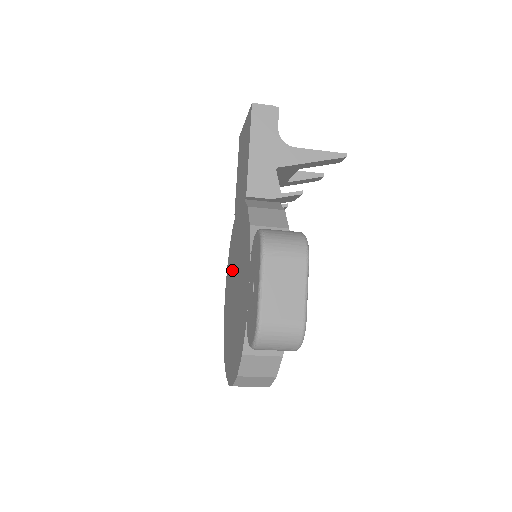
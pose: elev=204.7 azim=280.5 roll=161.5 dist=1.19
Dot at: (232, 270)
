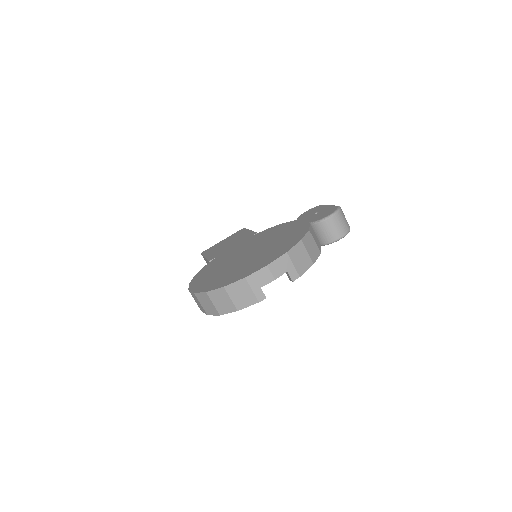
Dot at: (225, 263)
